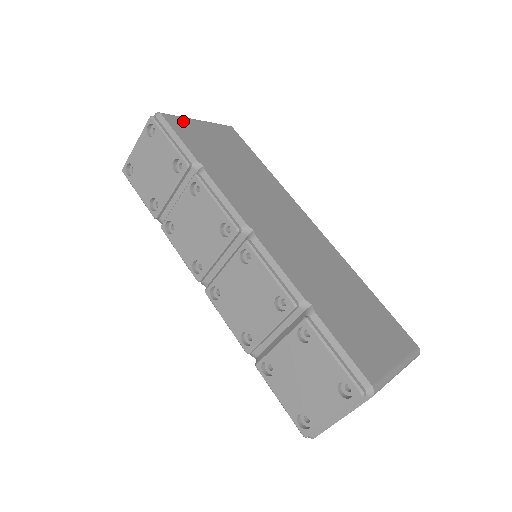
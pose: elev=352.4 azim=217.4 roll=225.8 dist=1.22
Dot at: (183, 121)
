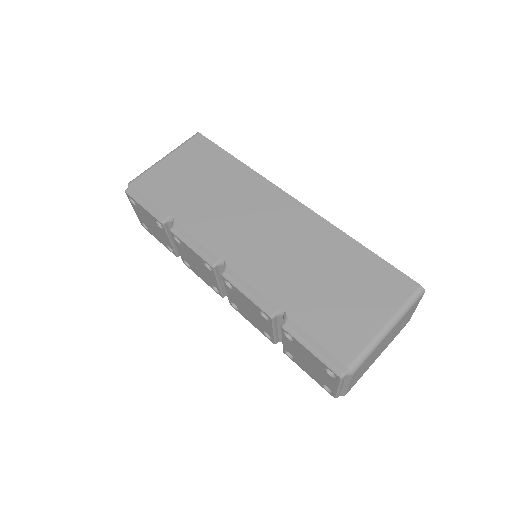
Dot at: (150, 174)
